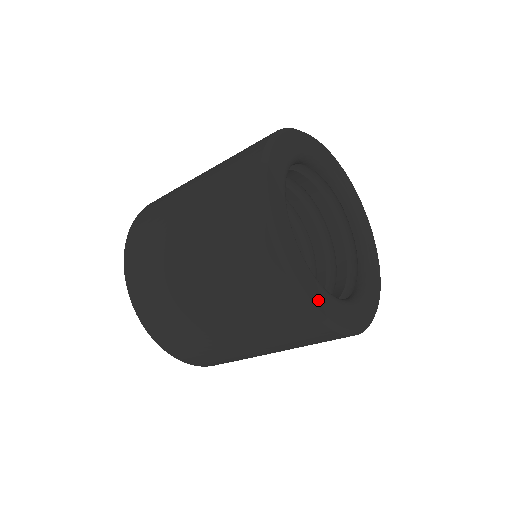
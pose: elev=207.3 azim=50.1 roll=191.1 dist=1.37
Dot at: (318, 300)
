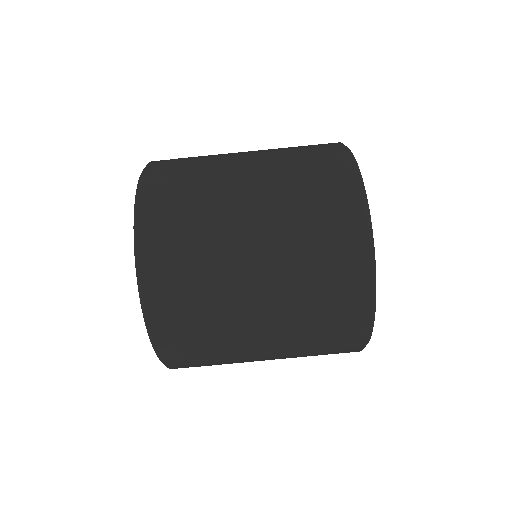
Dot at: occluded
